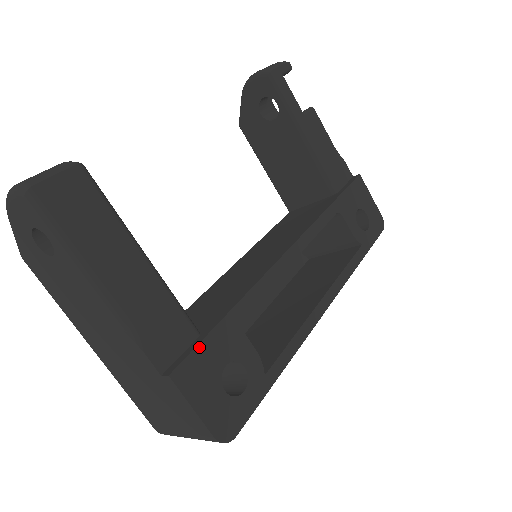
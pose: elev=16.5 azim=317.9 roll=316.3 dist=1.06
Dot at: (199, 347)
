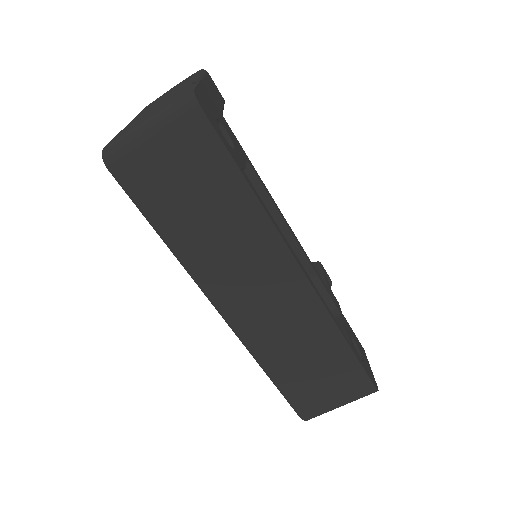
Dot at: (221, 113)
